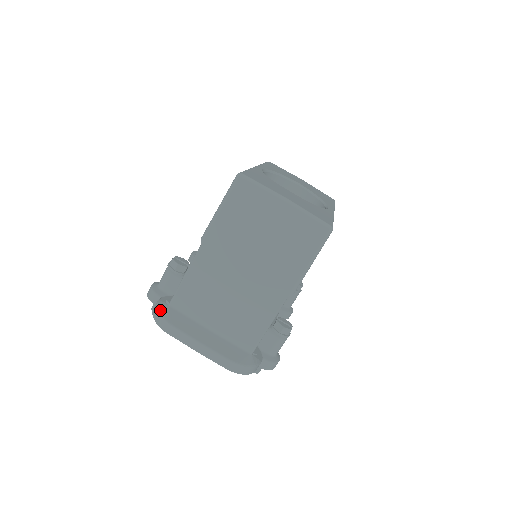
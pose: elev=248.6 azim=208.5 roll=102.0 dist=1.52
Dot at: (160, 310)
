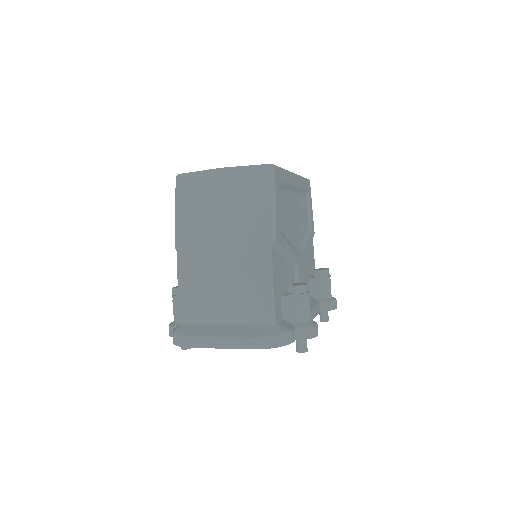
Dot at: (174, 332)
